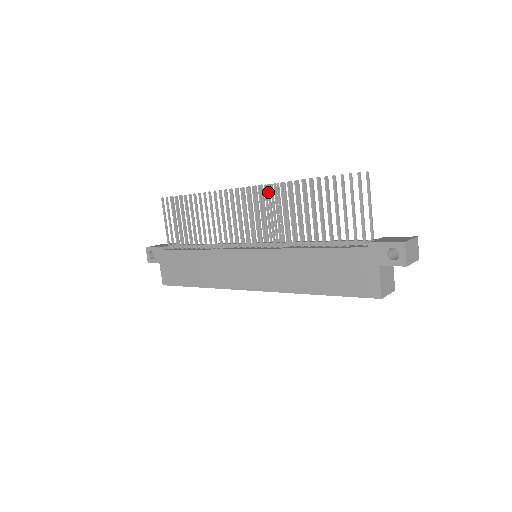
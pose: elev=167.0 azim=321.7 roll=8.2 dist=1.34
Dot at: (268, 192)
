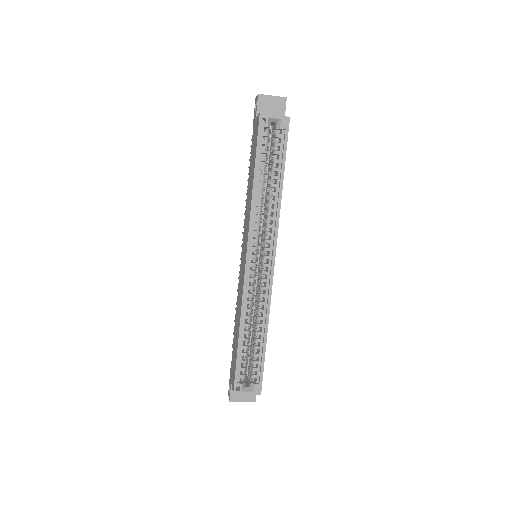
Dot at: occluded
